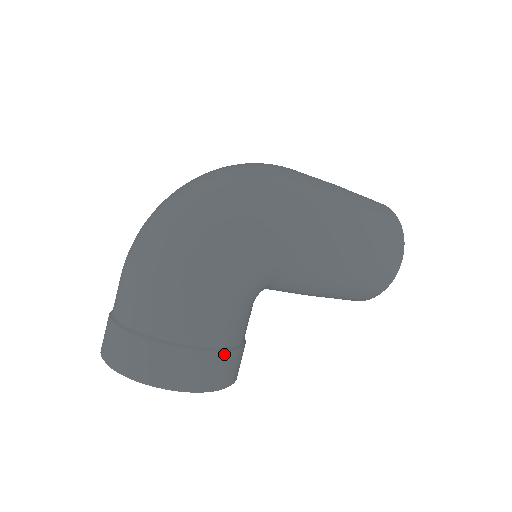
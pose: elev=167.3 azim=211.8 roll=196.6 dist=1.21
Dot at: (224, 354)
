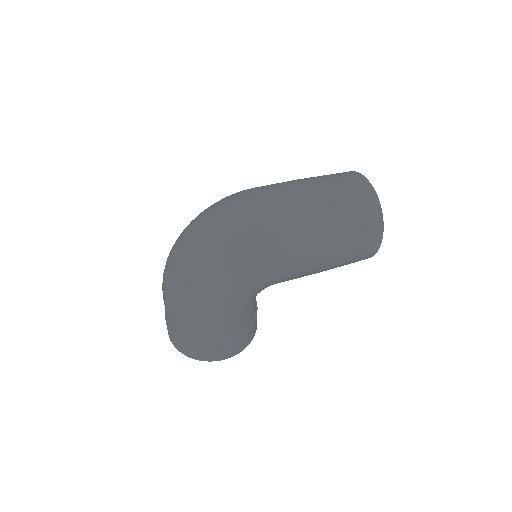
Dot at: (236, 340)
